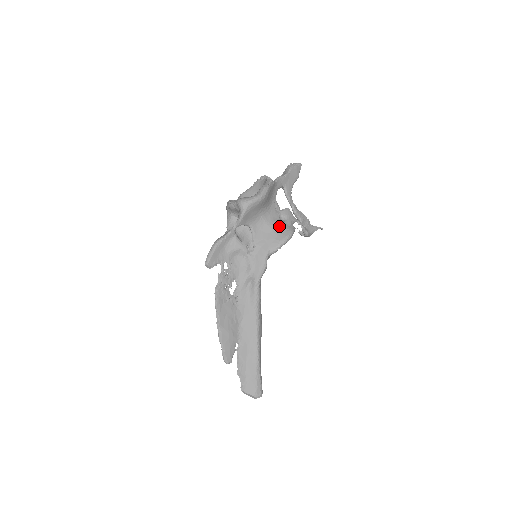
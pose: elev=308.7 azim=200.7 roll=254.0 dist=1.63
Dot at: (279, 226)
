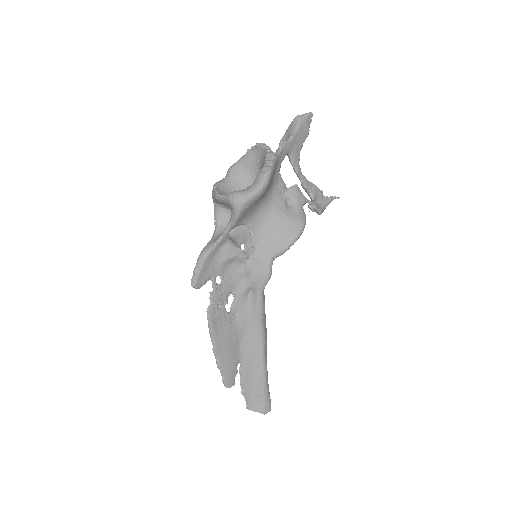
Dot at: (286, 218)
